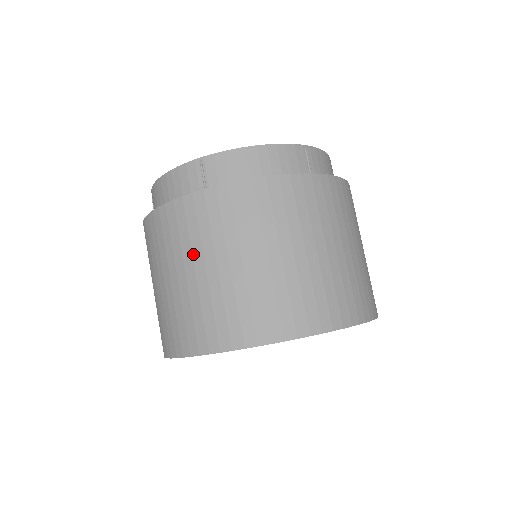
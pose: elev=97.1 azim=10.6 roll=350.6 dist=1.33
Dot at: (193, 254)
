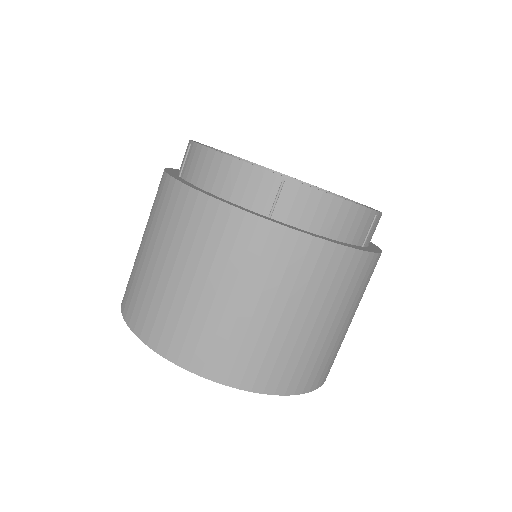
Dot at: (224, 275)
